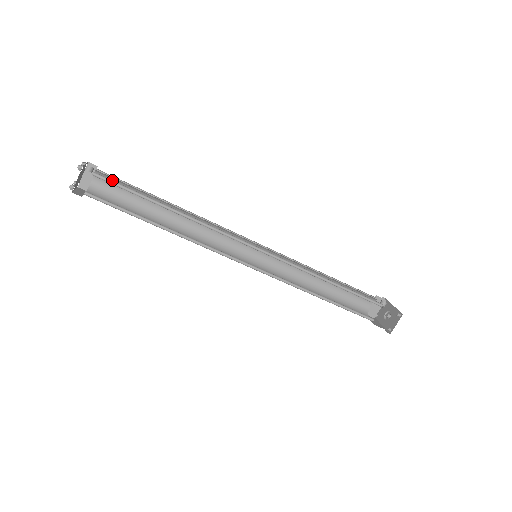
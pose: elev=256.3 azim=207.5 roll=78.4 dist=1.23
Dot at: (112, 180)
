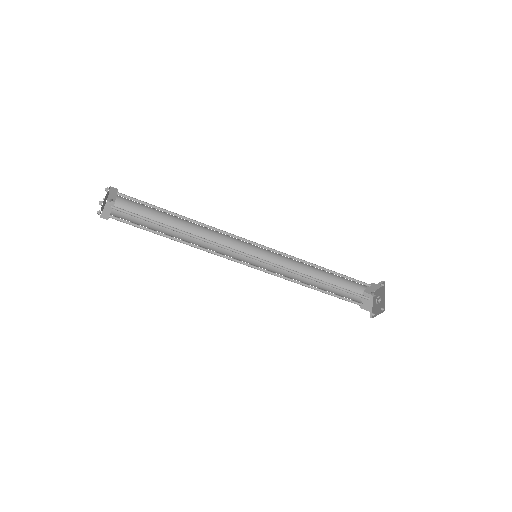
Dot at: (127, 211)
